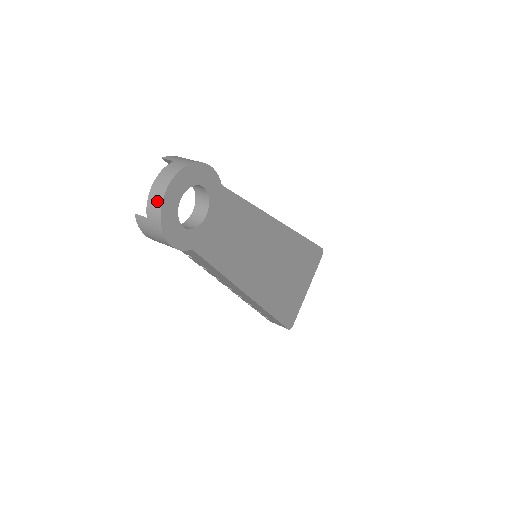
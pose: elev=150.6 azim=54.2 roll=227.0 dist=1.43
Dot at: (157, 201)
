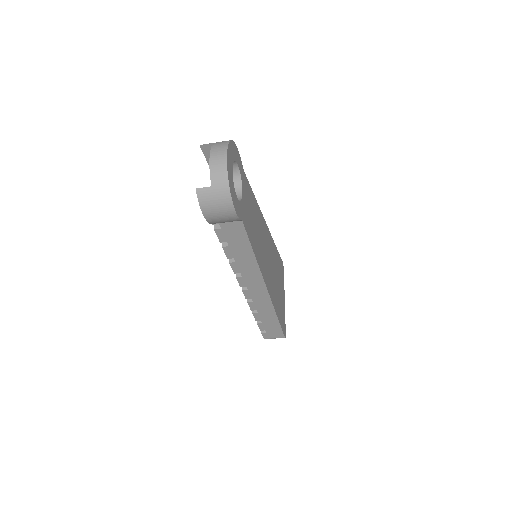
Dot at: (221, 166)
